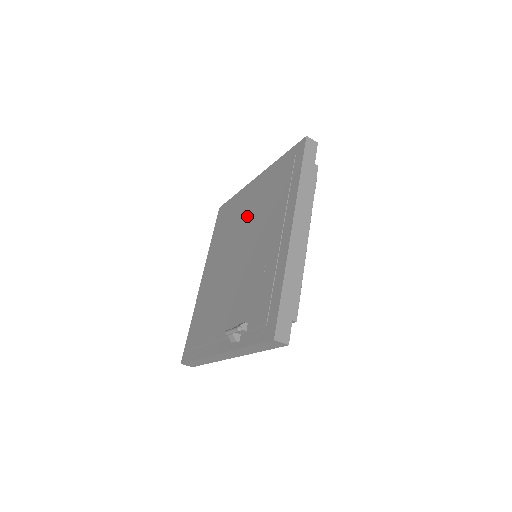
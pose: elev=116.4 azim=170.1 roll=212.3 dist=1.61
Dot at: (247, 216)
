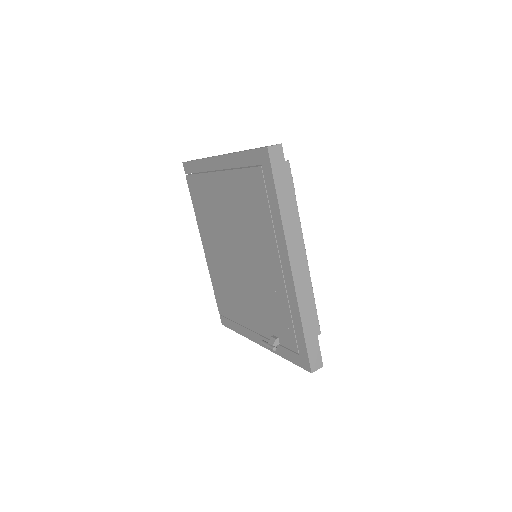
Dot at: (227, 208)
